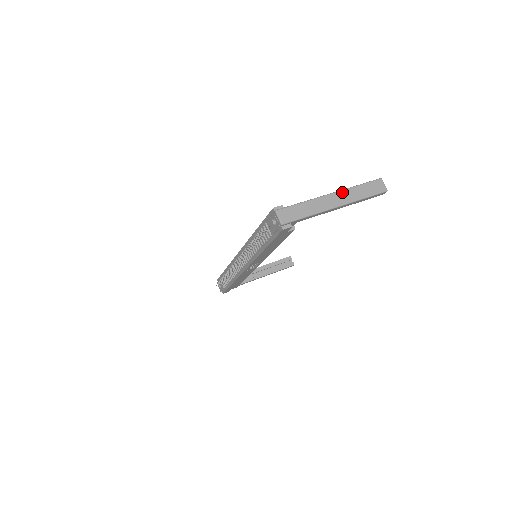
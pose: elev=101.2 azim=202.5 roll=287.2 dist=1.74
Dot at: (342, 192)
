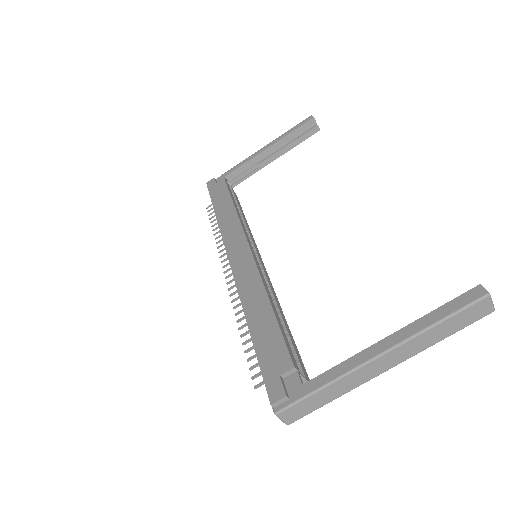
Dot at: (399, 348)
